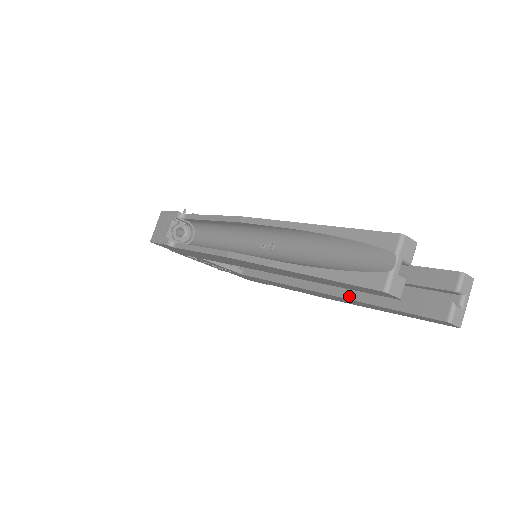
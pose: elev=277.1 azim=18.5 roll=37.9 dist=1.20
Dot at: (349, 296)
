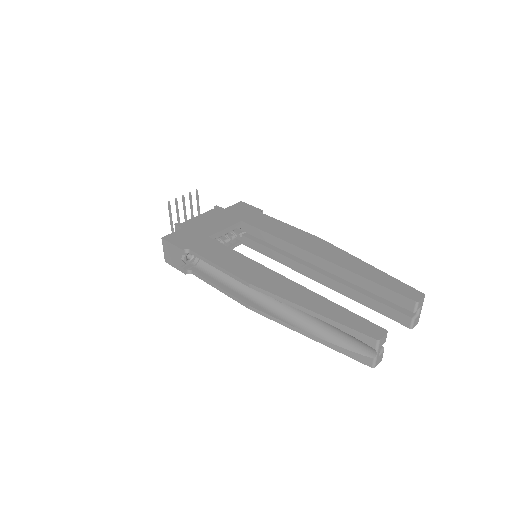
Dot at: (339, 291)
